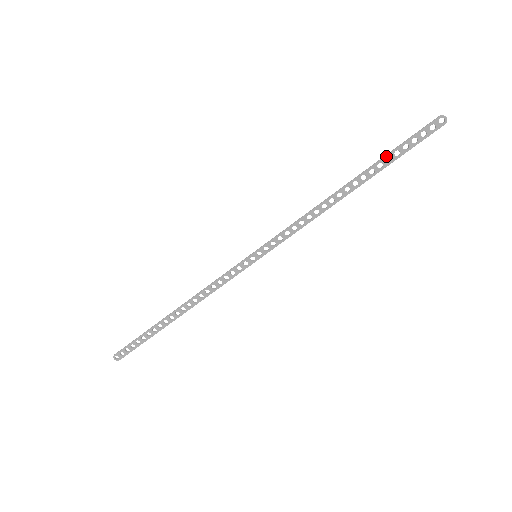
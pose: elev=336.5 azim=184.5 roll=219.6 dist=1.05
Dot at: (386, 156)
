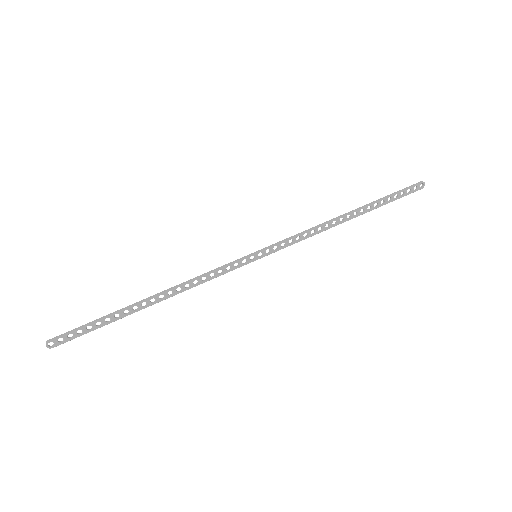
Dot at: (382, 199)
